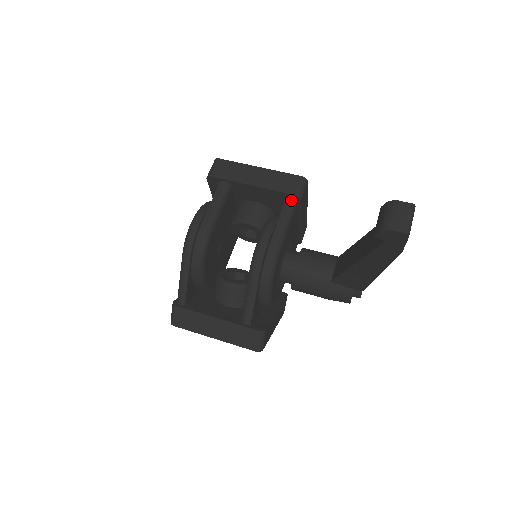
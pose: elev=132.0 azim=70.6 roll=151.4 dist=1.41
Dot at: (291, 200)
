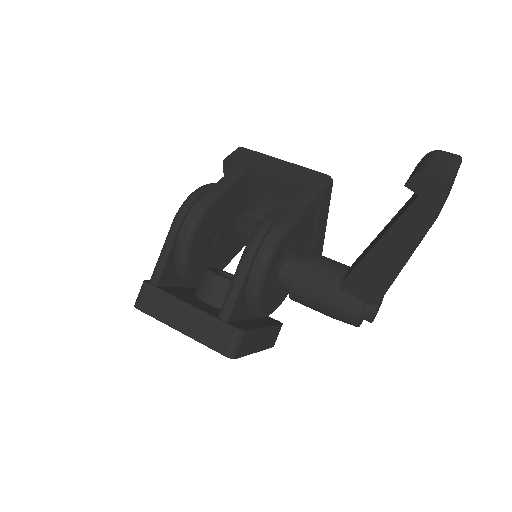
Dot at: (310, 192)
